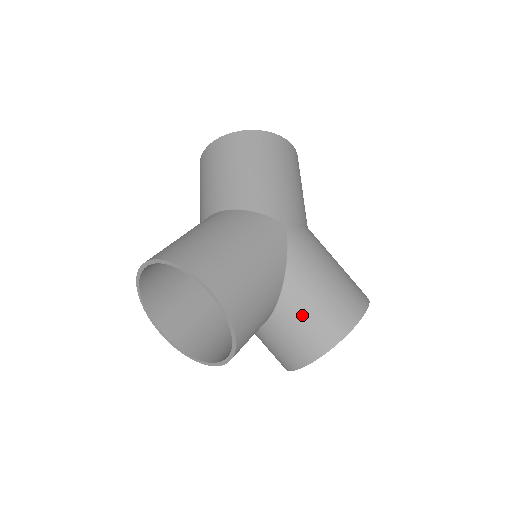
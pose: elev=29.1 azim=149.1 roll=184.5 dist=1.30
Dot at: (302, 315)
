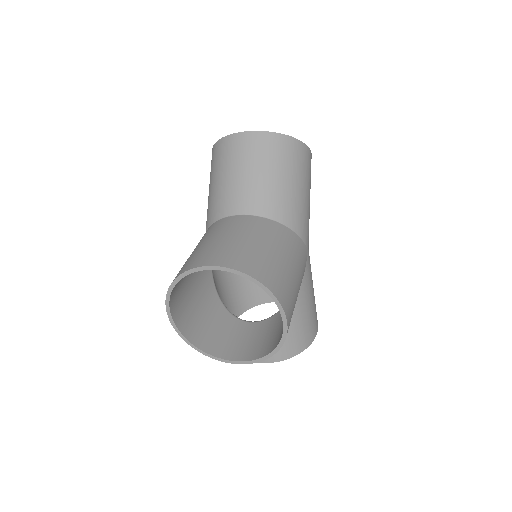
Dot at: (291, 327)
